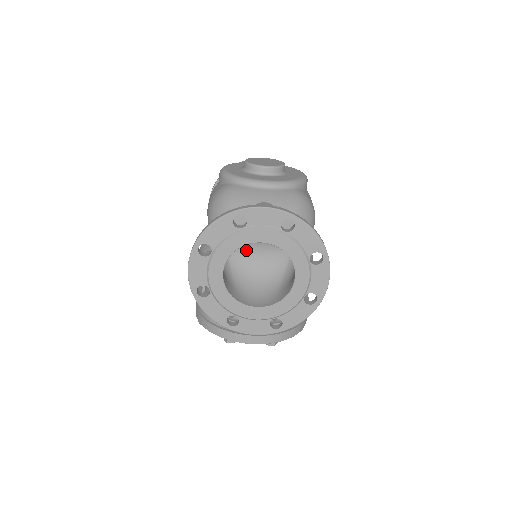
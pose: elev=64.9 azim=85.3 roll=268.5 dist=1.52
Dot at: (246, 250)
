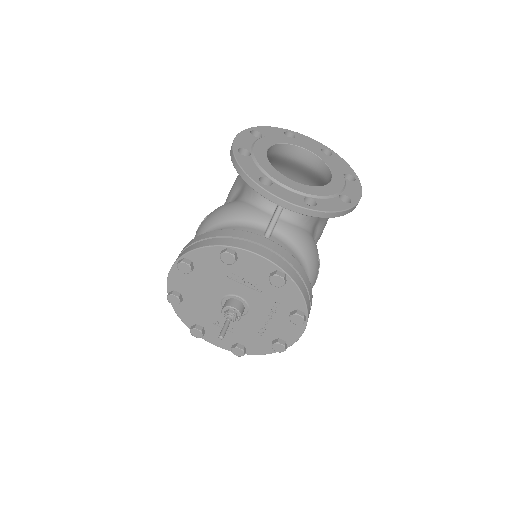
Dot at: occluded
